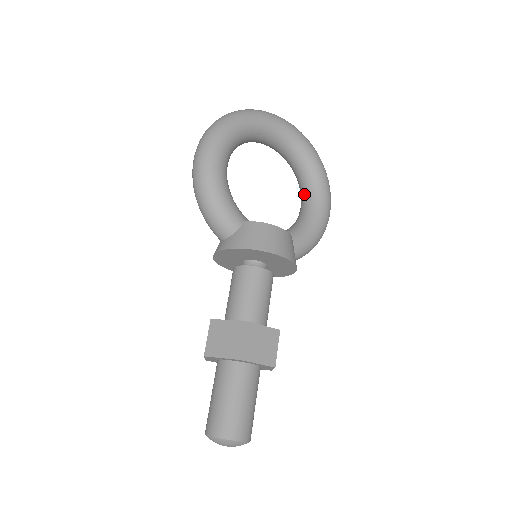
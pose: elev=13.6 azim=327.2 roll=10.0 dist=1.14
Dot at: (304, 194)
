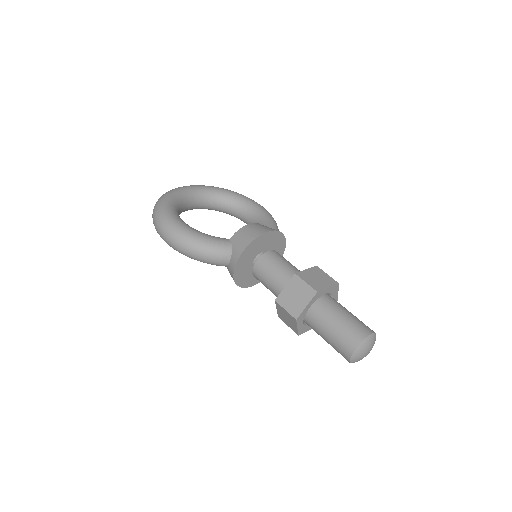
Dot at: (240, 213)
